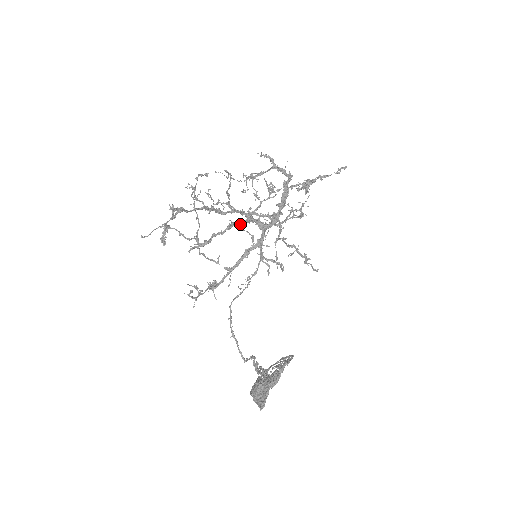
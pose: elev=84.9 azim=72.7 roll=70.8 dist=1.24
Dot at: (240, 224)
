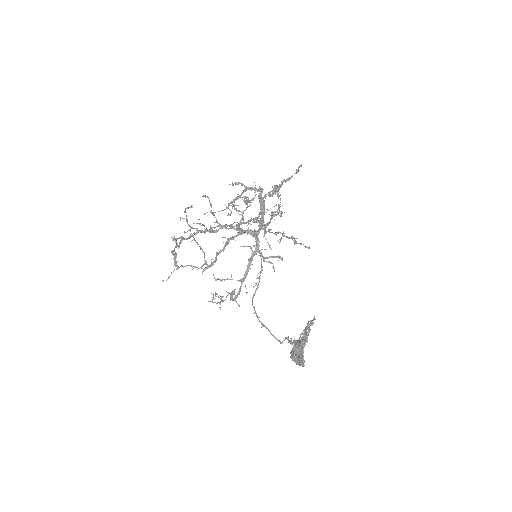
Dot at: (234, 238)
